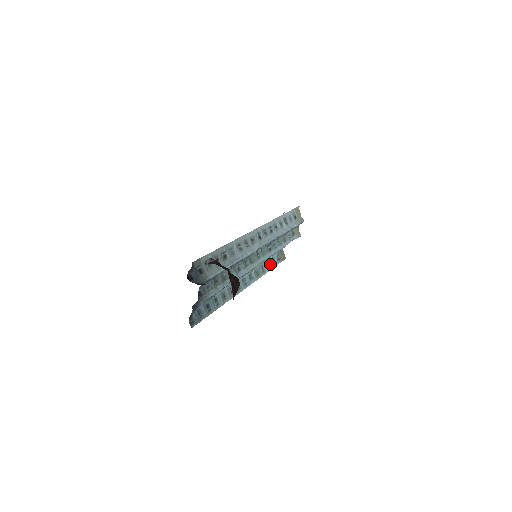
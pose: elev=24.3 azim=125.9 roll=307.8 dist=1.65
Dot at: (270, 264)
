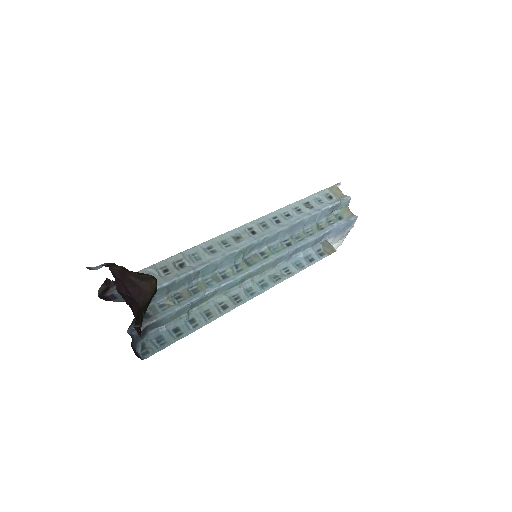
Dot at: (302, 263)
